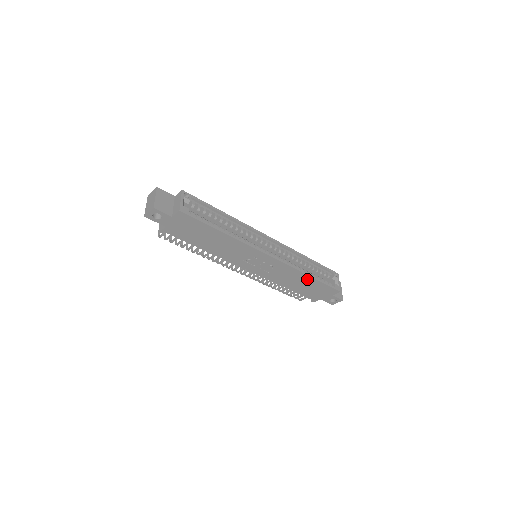
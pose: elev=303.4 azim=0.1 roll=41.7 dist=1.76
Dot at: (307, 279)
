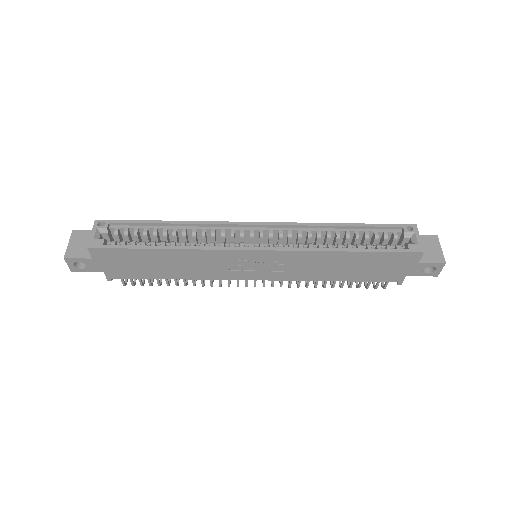
Dot at: (347, 257)
